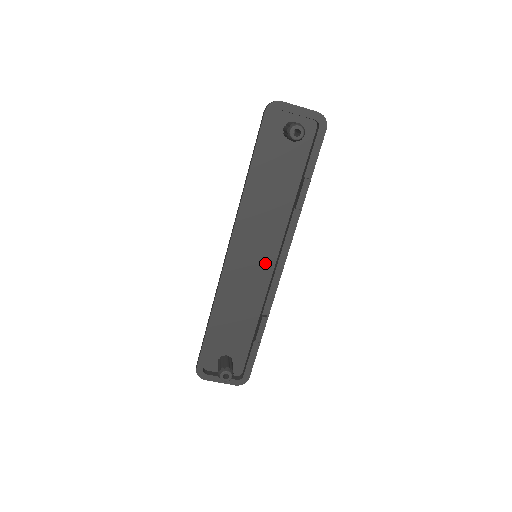
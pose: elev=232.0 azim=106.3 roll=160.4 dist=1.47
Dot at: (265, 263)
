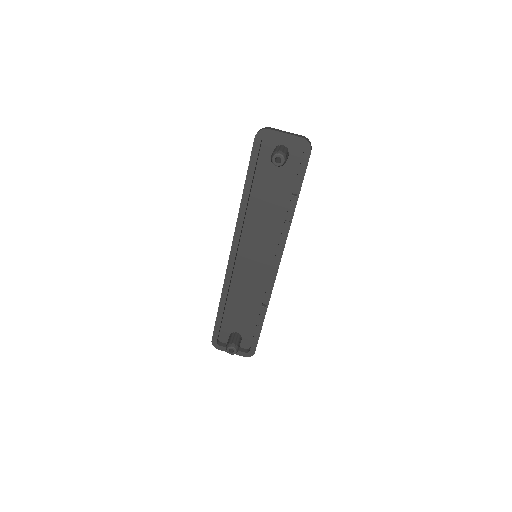
Dot at: (264, 262)
